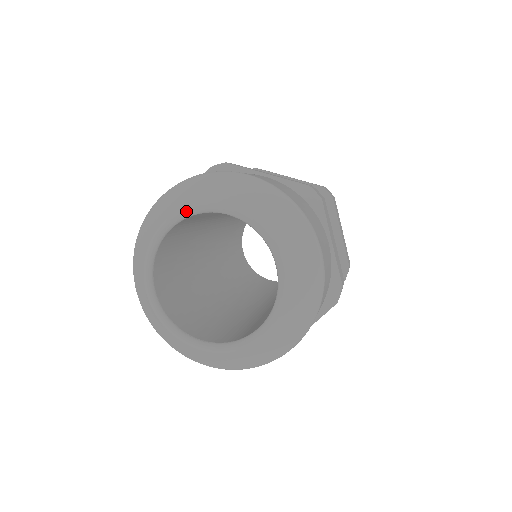
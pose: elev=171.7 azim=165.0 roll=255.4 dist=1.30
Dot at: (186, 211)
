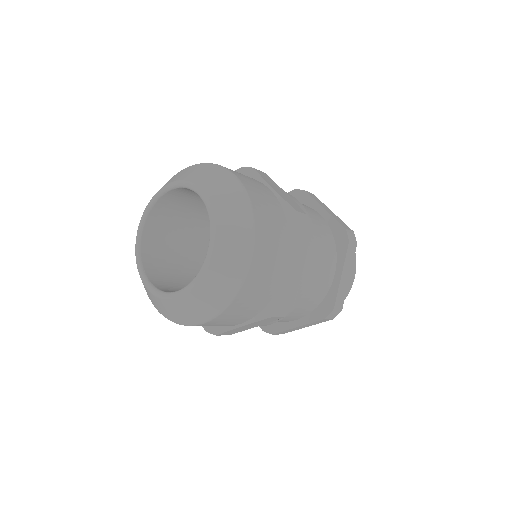
Dot at: (179, 182)
